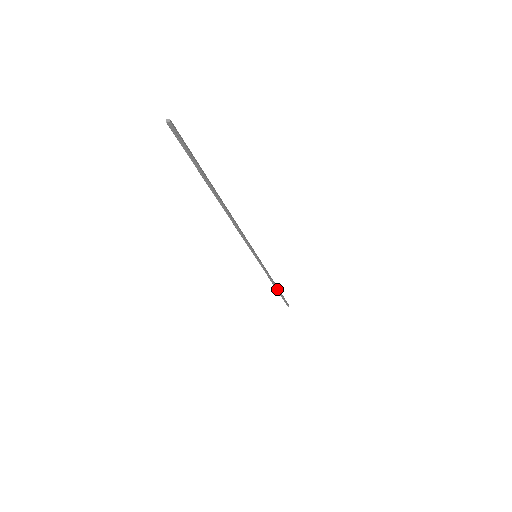
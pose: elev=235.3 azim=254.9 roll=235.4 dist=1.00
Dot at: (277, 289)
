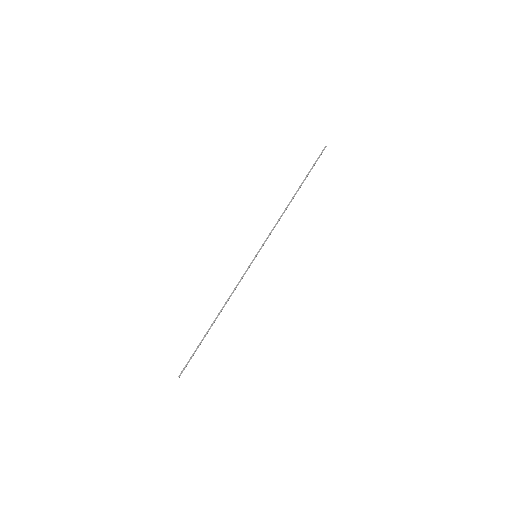
Dot at: (213, 323)
